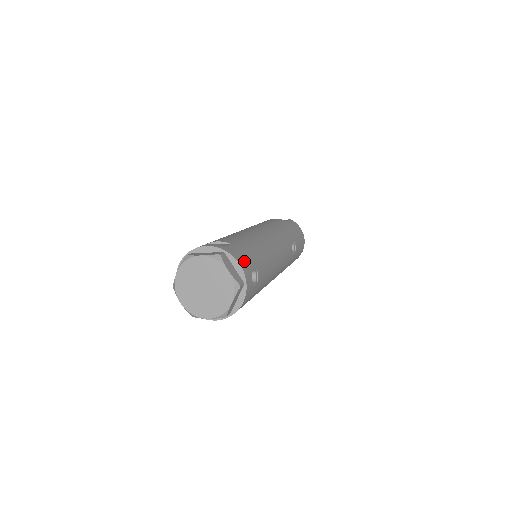
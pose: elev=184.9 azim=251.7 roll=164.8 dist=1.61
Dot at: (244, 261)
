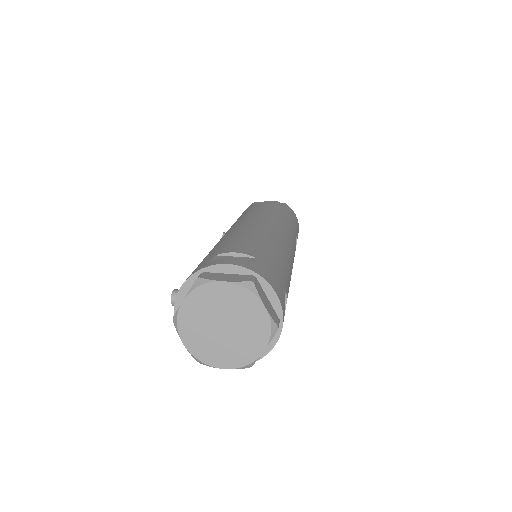
Dot at: (278, 287)
